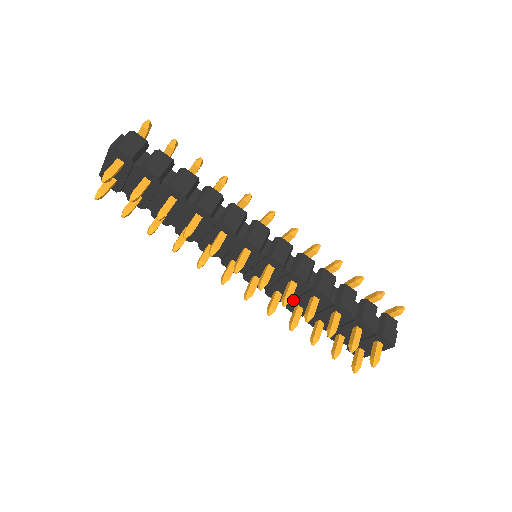
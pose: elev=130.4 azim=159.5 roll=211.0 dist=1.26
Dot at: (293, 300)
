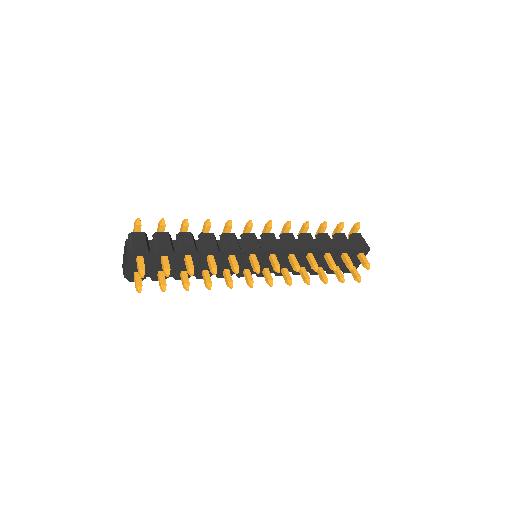
Dot at: occluded
